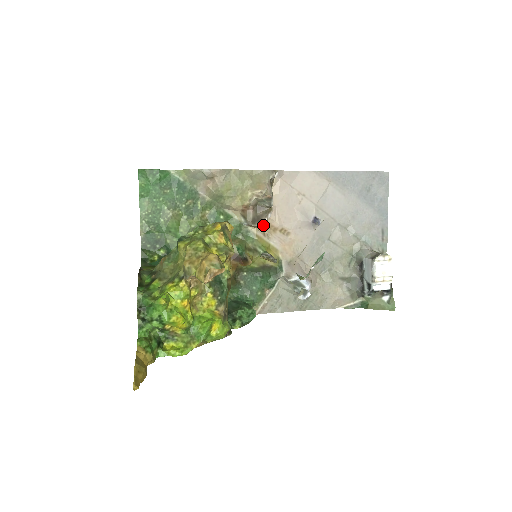
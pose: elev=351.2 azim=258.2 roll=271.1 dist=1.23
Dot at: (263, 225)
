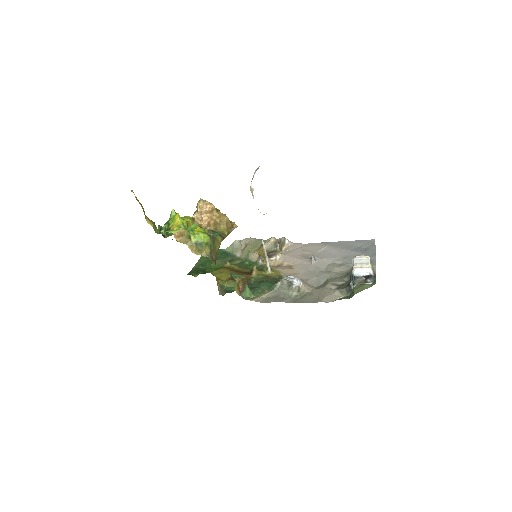
Dot at: (273, 262)
